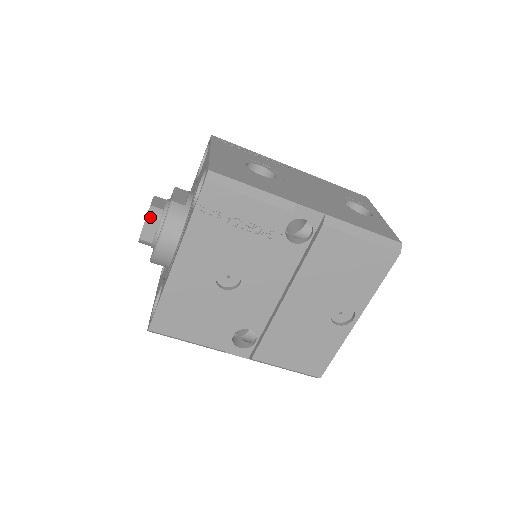
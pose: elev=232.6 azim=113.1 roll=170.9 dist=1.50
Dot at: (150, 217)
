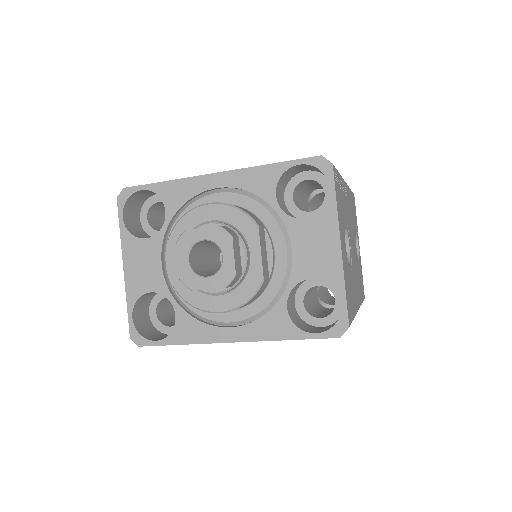
Dot at: occluded
